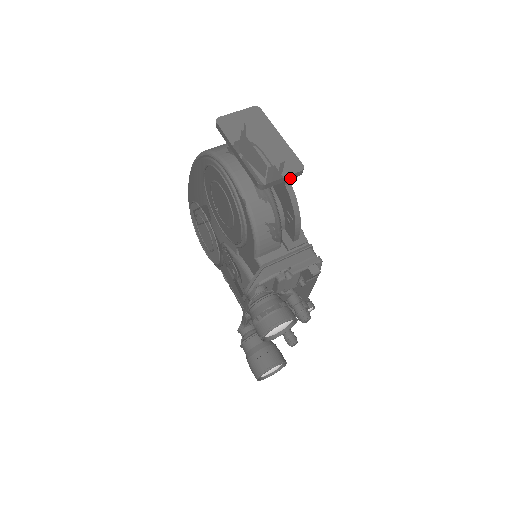
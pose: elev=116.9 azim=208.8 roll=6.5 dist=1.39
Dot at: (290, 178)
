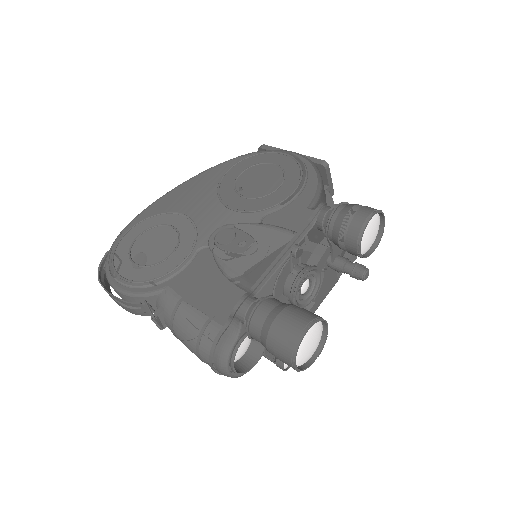
Dot at: (330, 188)
